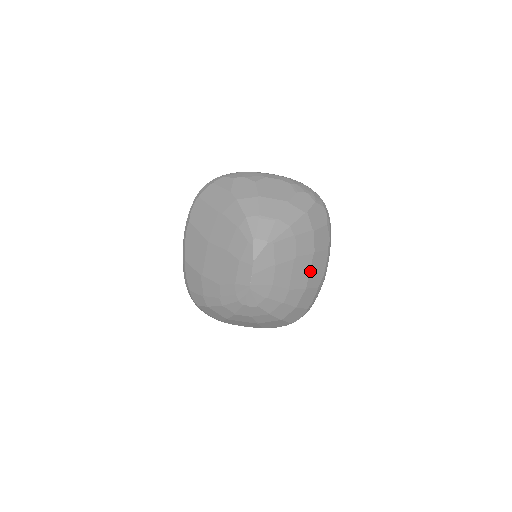
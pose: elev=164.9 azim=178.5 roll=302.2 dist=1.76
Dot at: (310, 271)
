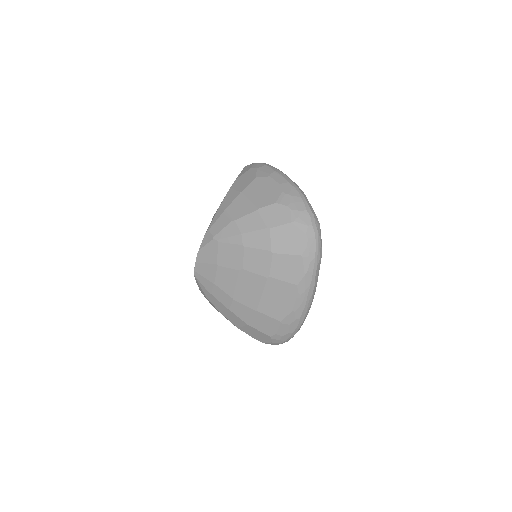
Dot at: (263, 295)
